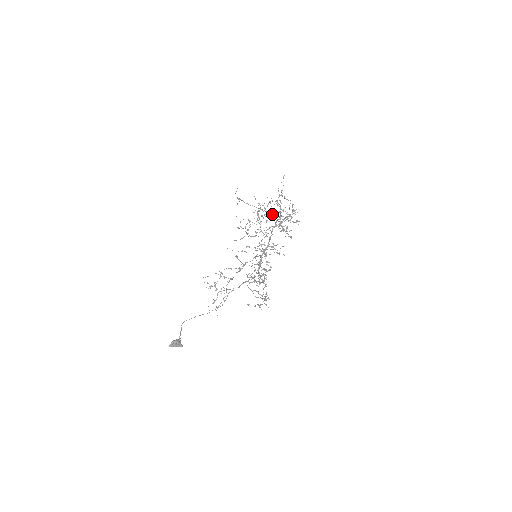
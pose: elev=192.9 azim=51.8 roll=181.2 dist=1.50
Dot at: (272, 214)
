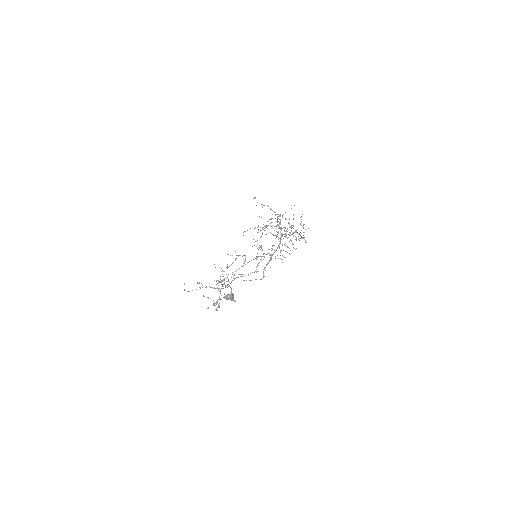
Dot at: (279, 227)
